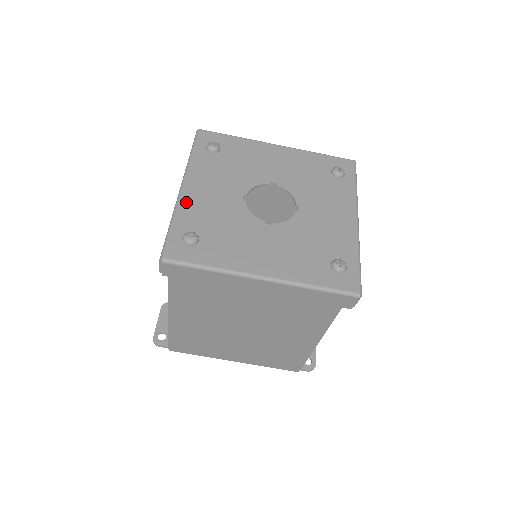
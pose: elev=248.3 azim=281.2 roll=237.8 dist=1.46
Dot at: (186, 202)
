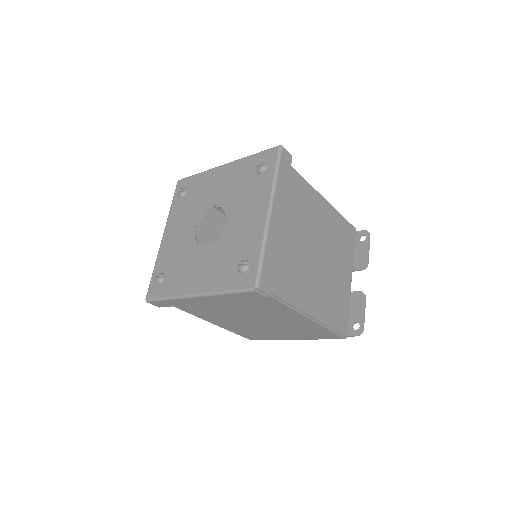
Dot at: (162, 250)
